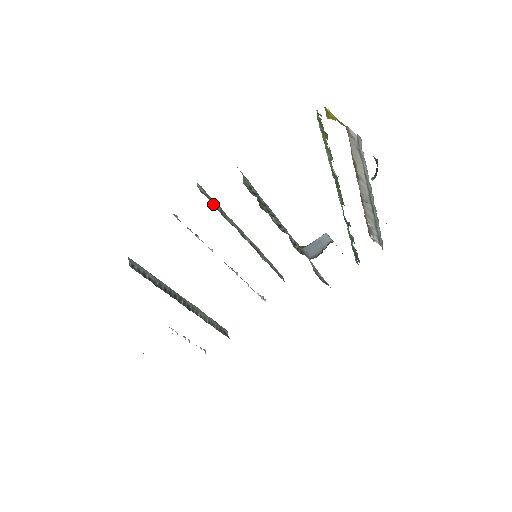
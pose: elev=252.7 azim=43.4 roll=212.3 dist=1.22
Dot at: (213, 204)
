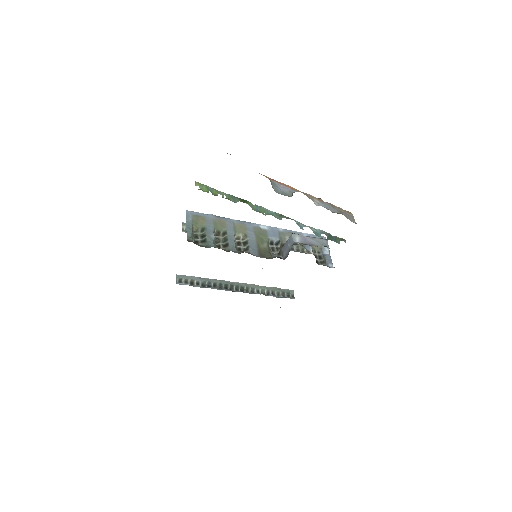
Dot at: occluded
